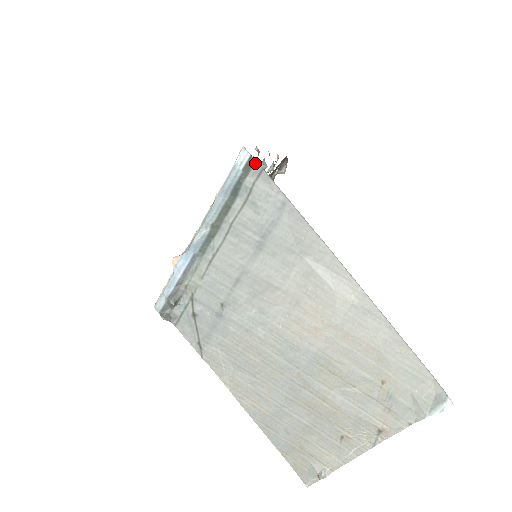
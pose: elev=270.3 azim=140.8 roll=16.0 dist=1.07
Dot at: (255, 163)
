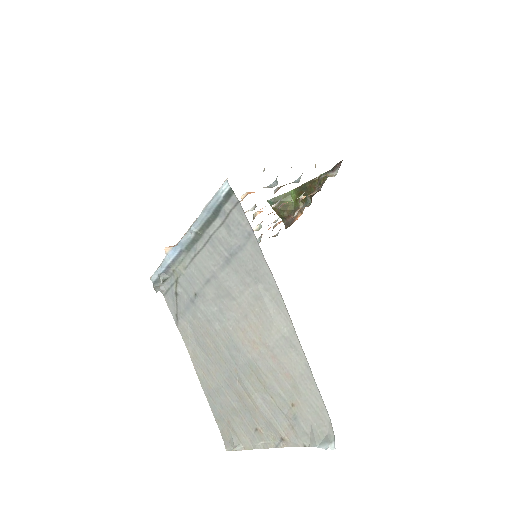
Dot at: (233, 195)
